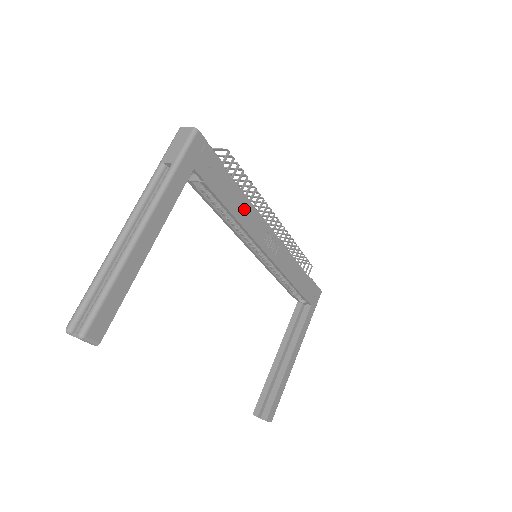
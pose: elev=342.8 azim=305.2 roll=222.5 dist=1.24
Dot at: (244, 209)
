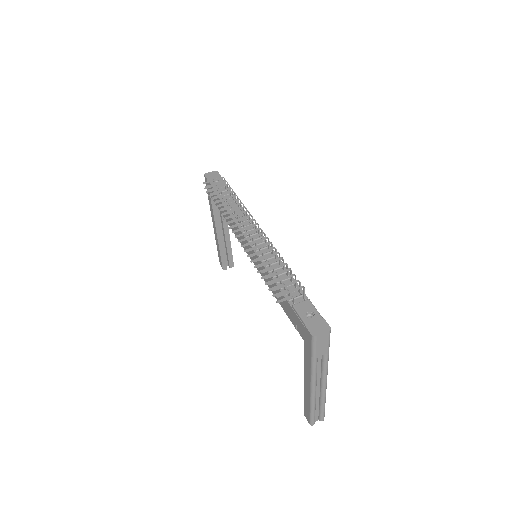
Dot at: occluded
